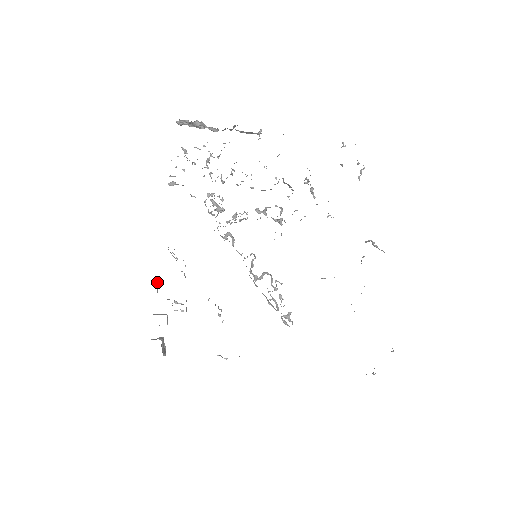
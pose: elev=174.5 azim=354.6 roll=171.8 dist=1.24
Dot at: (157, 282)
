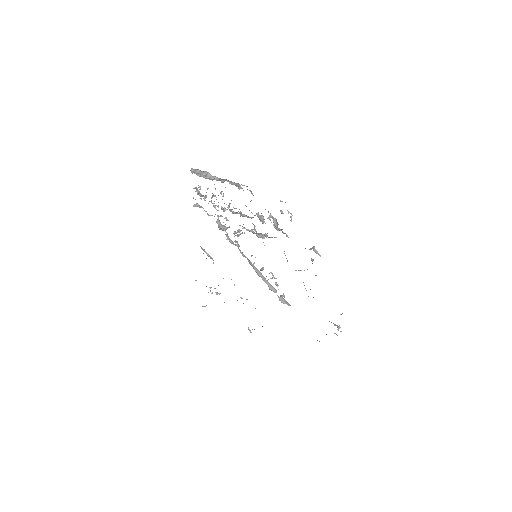
Dot at: occluded
